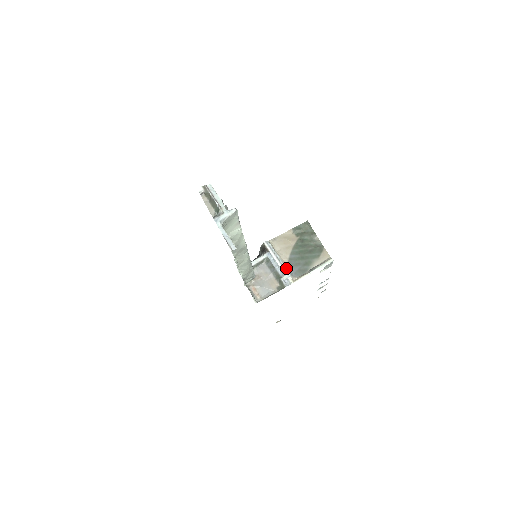
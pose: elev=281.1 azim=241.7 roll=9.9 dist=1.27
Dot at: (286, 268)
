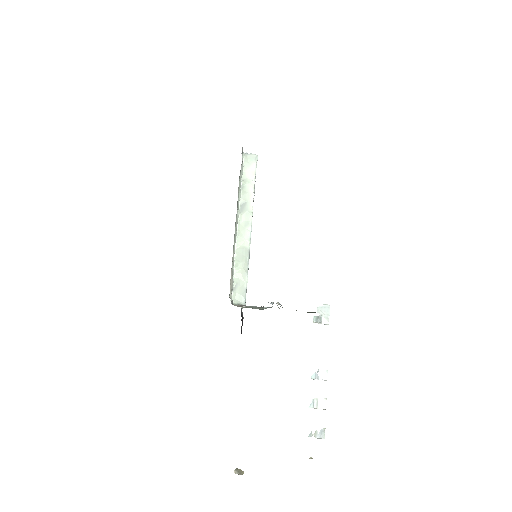
Dot at: occluded
